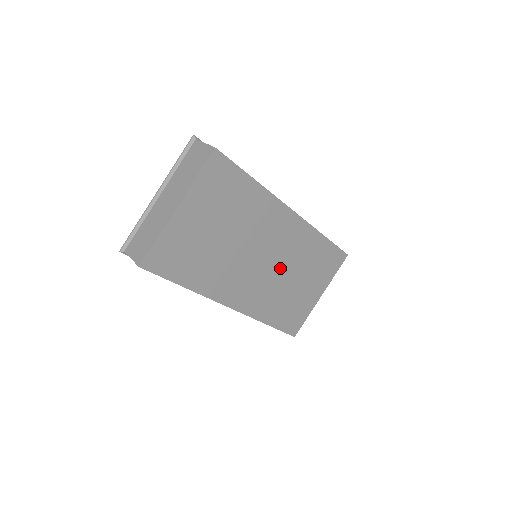
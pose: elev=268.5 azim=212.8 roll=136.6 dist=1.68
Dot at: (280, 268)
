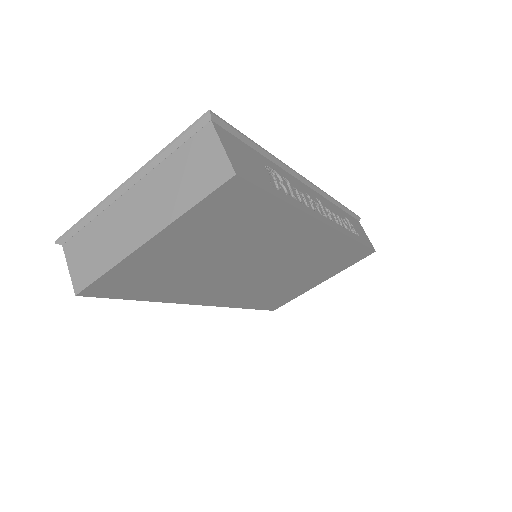
Dot at: (282, 271)
